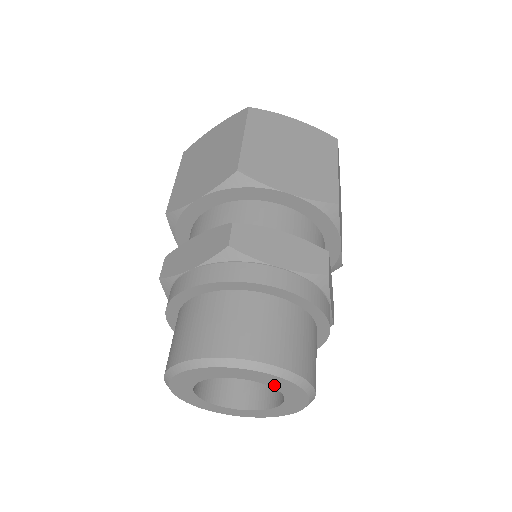
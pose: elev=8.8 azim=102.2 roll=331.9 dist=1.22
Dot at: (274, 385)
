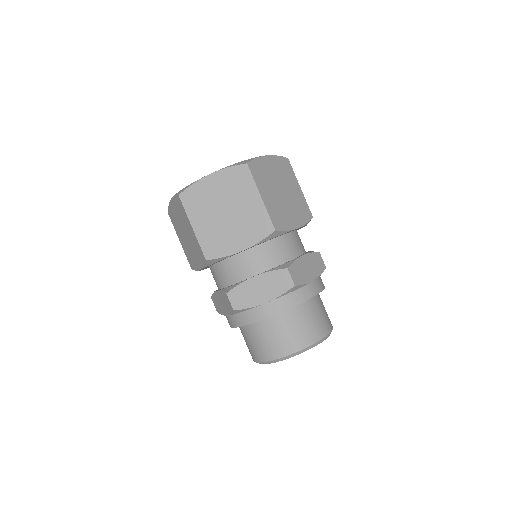
Dot at: occluded
